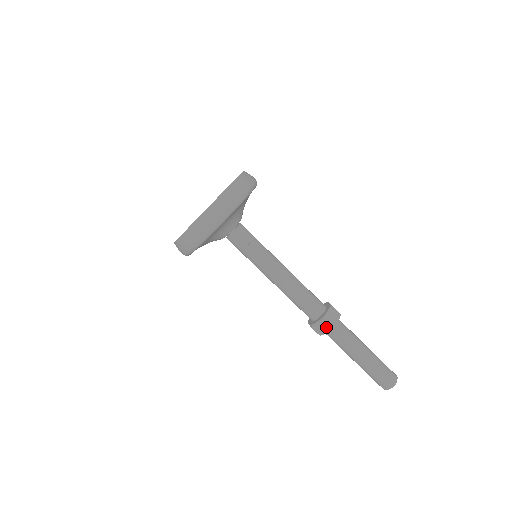
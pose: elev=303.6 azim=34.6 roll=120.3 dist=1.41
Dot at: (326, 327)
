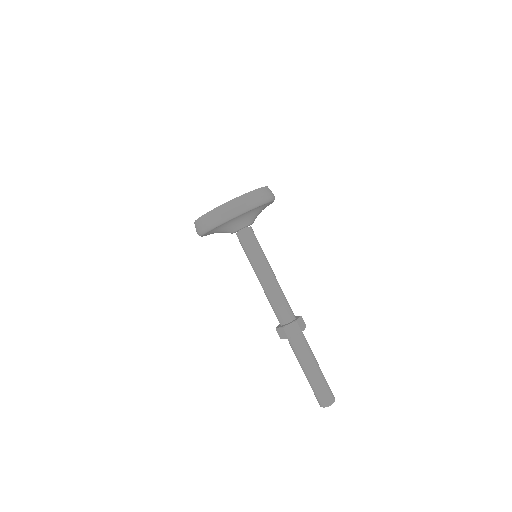
Dot at: (284, 335)
